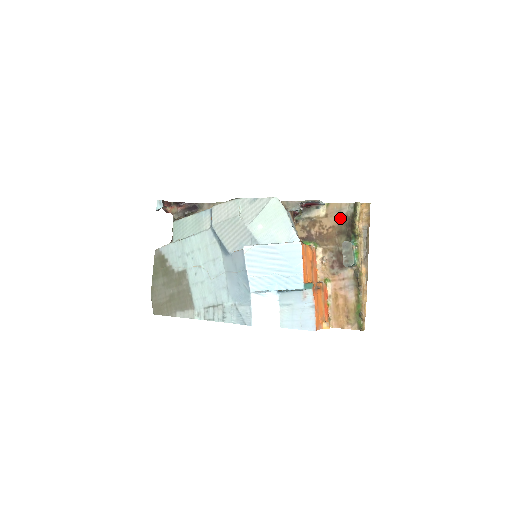
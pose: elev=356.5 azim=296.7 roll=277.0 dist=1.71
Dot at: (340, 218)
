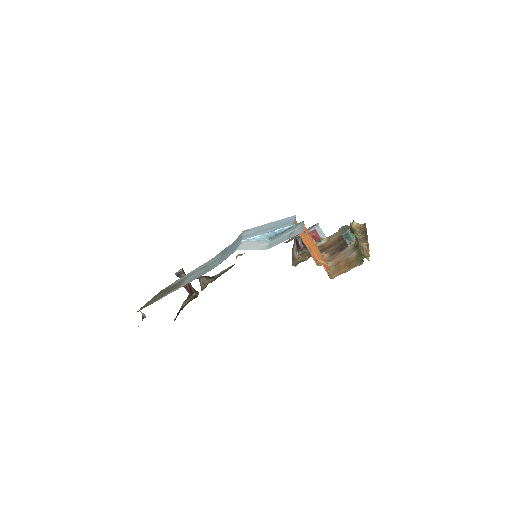
Dot at: (339, 235)
